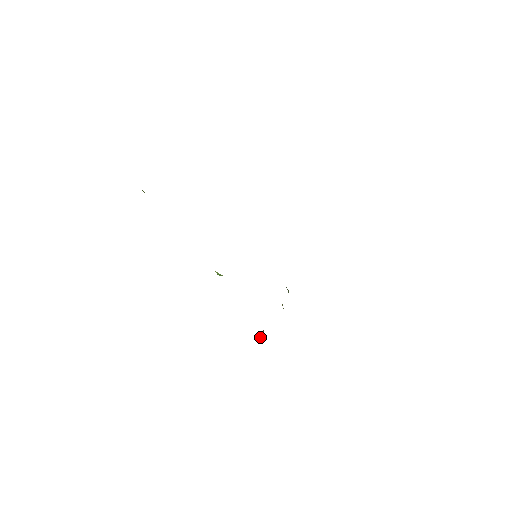
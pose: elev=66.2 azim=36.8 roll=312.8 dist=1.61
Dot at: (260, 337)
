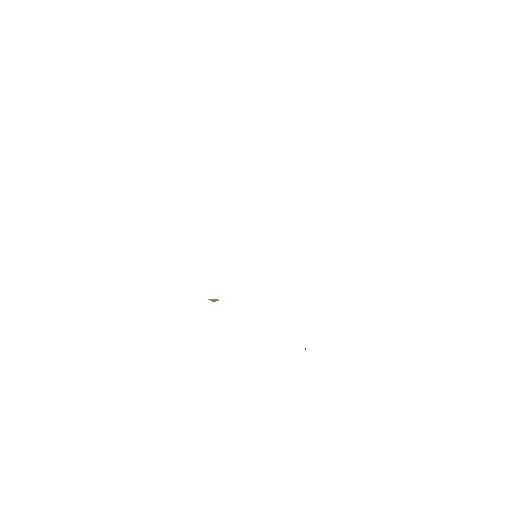
Dot at: occluded
